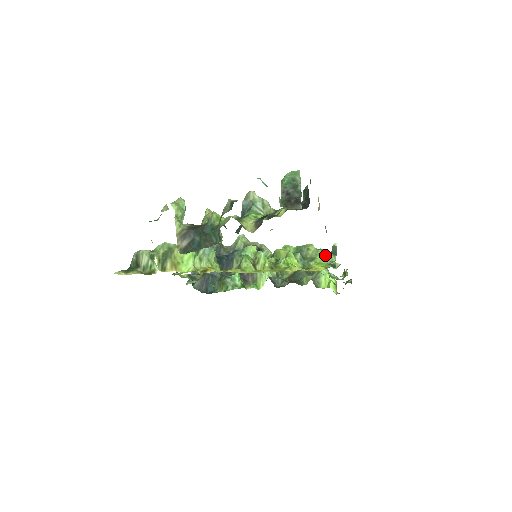
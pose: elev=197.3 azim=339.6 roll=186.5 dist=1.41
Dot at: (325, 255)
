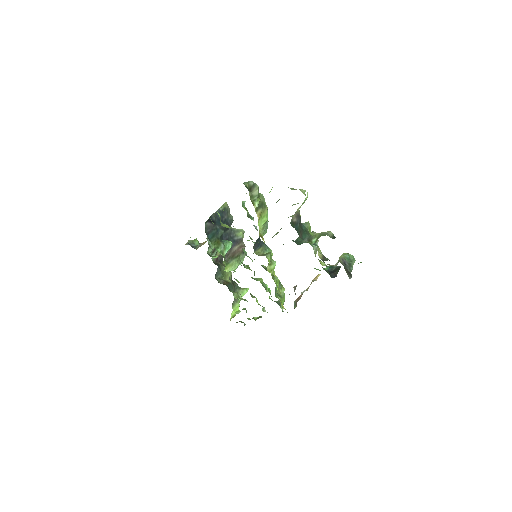
Dot at: occluded
